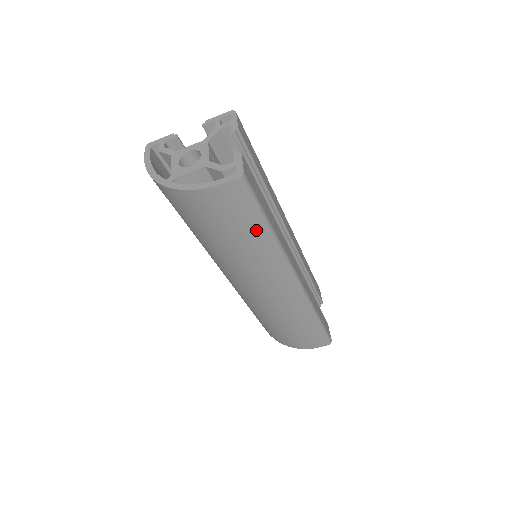
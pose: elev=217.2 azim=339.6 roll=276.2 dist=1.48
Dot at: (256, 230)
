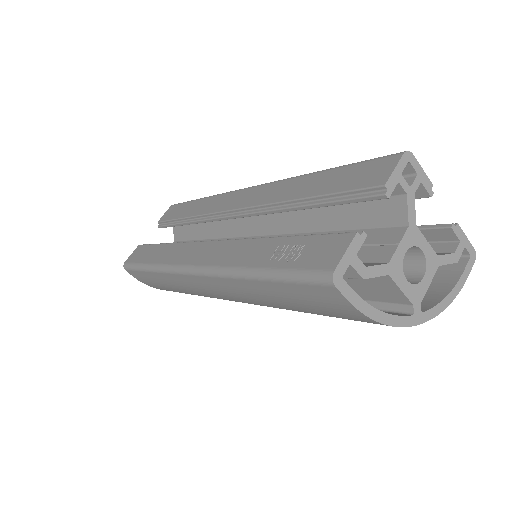
Dot at: occluded
